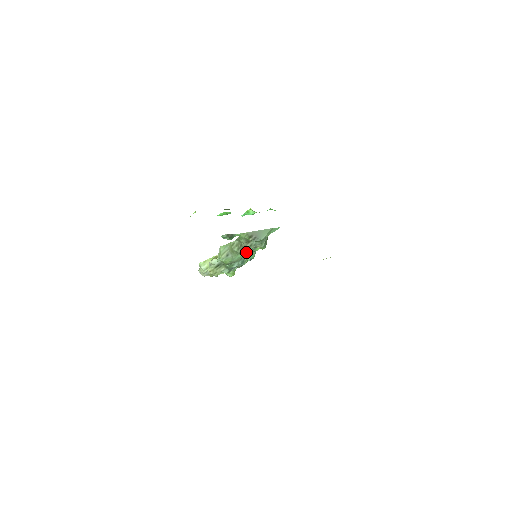
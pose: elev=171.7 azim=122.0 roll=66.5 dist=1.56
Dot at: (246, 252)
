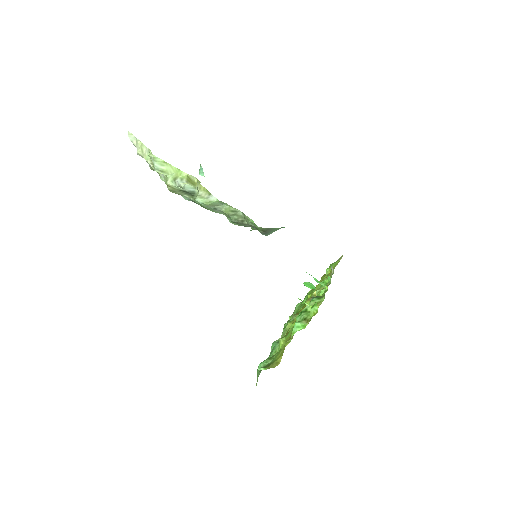
Dot at: (238, 224)
